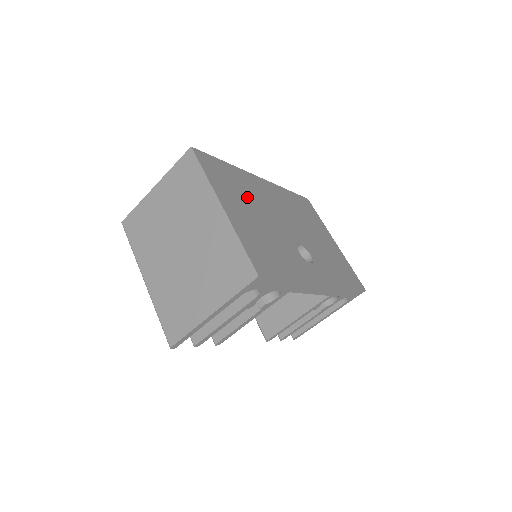
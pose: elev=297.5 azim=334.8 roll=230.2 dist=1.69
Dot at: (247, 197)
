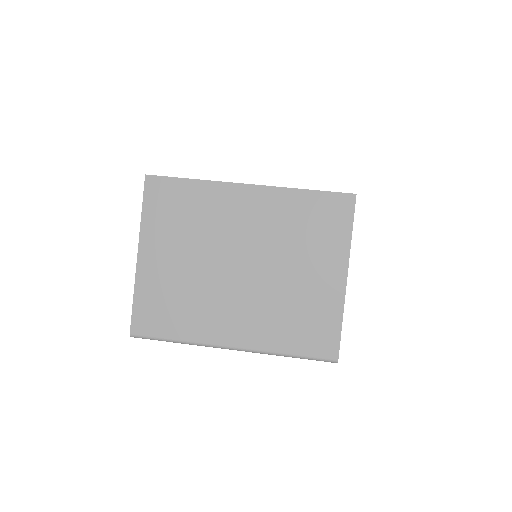
Dot at: occluded
